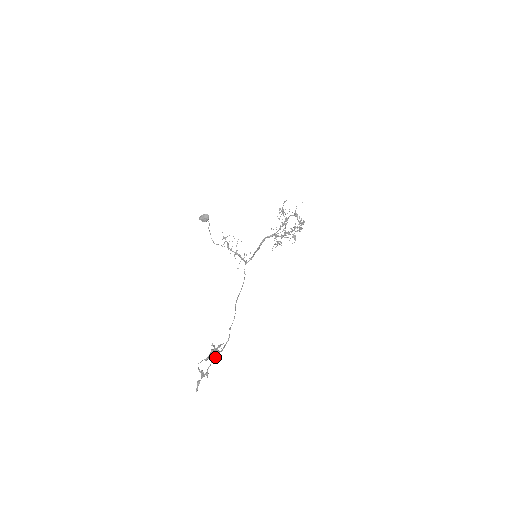
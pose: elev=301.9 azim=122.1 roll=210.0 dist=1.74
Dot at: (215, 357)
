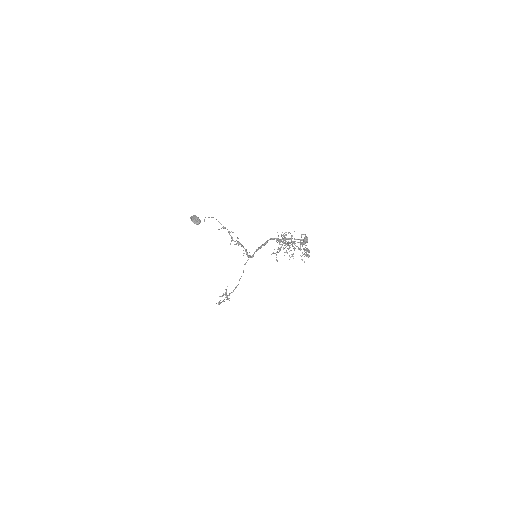
Dot at: occluded
